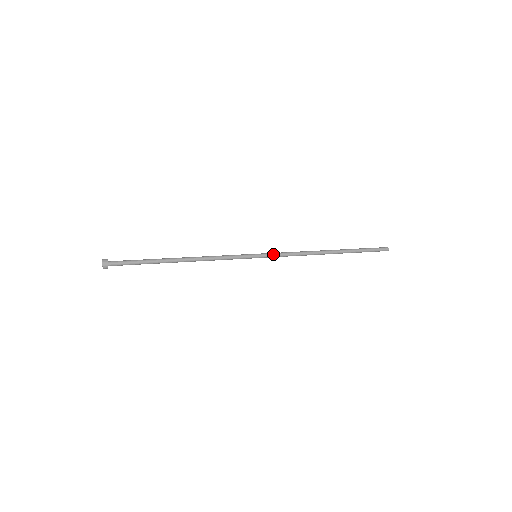
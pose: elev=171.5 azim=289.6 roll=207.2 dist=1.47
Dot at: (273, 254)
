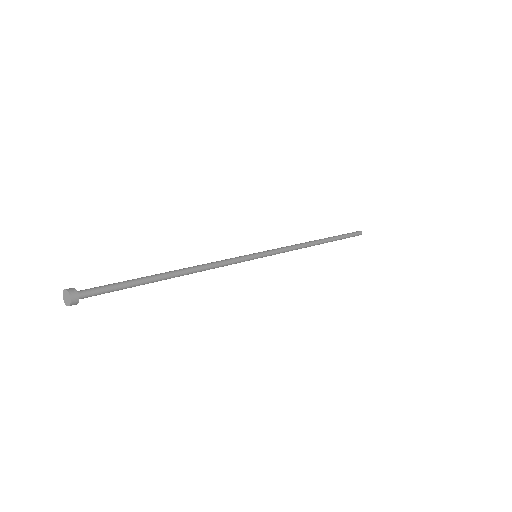
Dot at: (273, 254)
